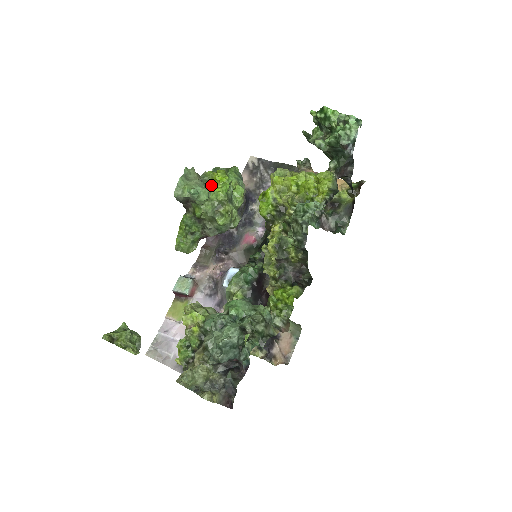
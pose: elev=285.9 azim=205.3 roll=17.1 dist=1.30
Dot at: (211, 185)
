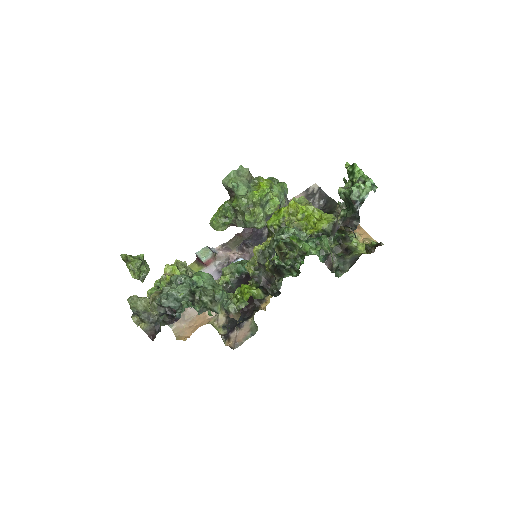
Dot at: (254, 187)
